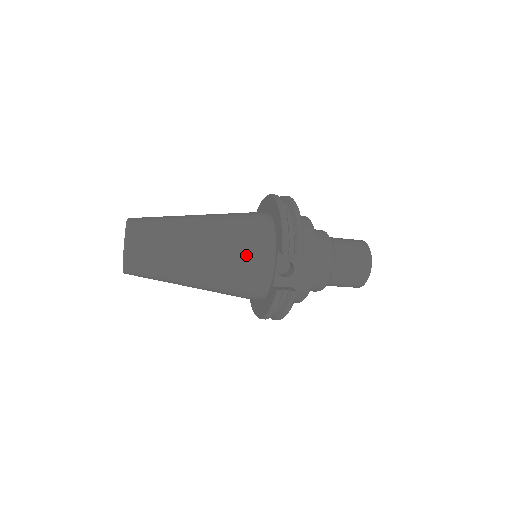
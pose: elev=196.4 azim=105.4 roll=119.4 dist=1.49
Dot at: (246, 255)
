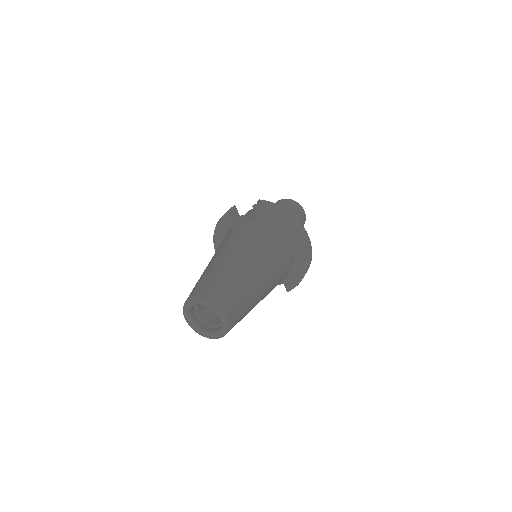
Dot at: occluded
